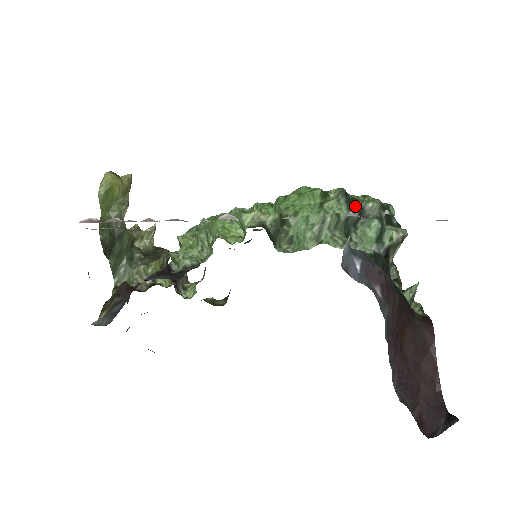
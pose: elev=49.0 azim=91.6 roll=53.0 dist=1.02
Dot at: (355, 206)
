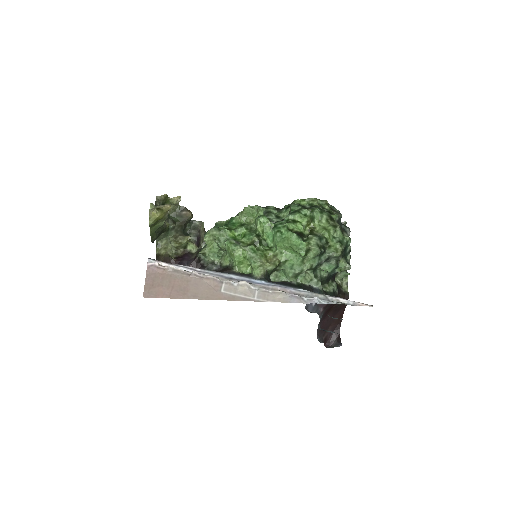
Dot at: (324, 257)
